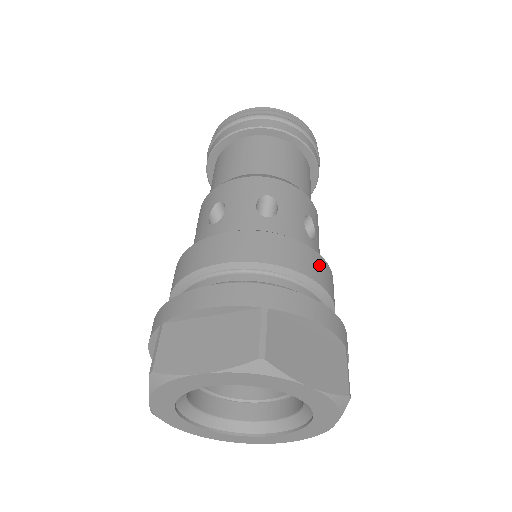
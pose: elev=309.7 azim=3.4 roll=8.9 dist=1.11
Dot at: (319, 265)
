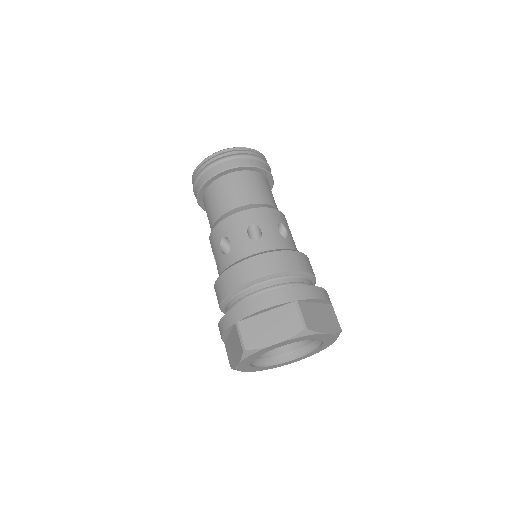
Dot at: (261, 263)
